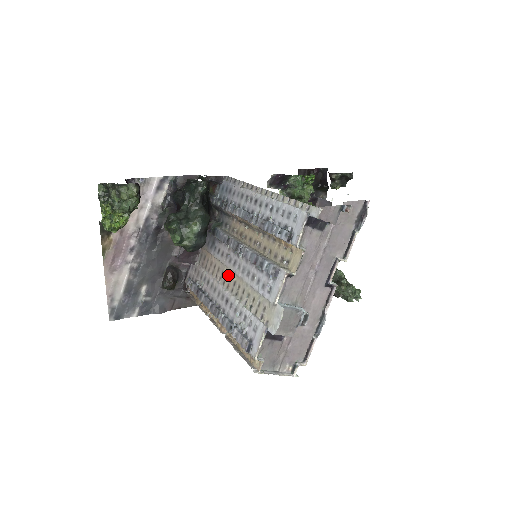
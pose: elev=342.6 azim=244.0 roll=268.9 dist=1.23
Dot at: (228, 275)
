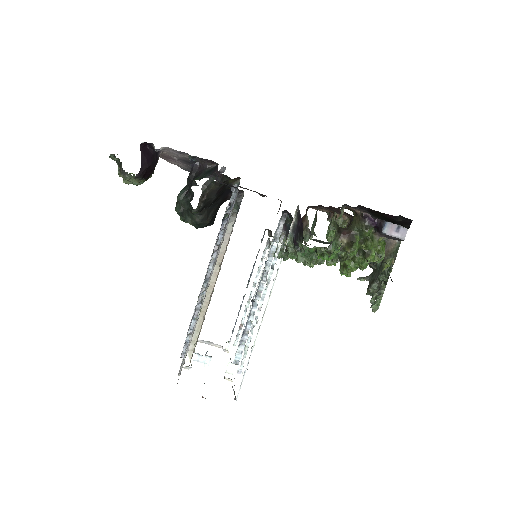
Dot at: occluded
